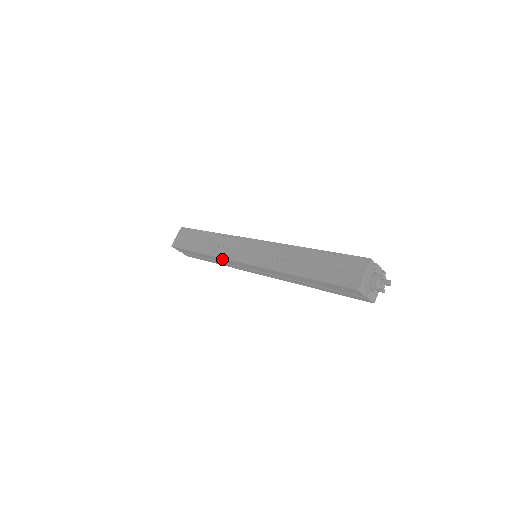
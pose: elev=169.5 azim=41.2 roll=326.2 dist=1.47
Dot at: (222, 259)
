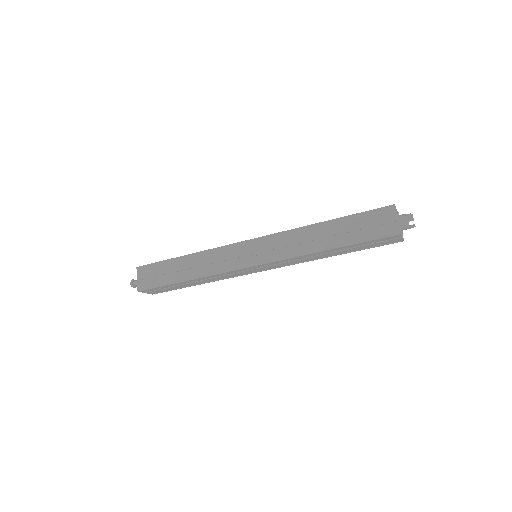
Dot at: (217, 251)
